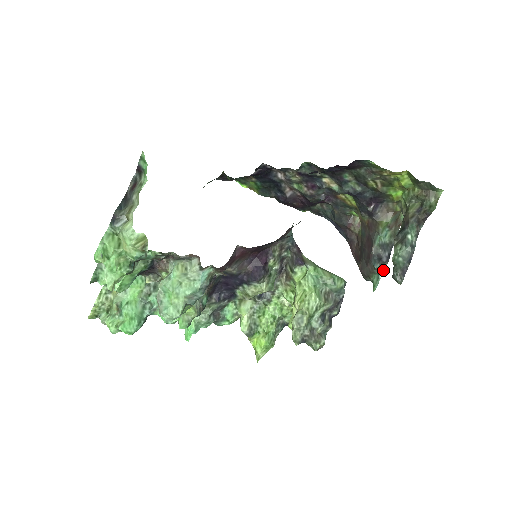
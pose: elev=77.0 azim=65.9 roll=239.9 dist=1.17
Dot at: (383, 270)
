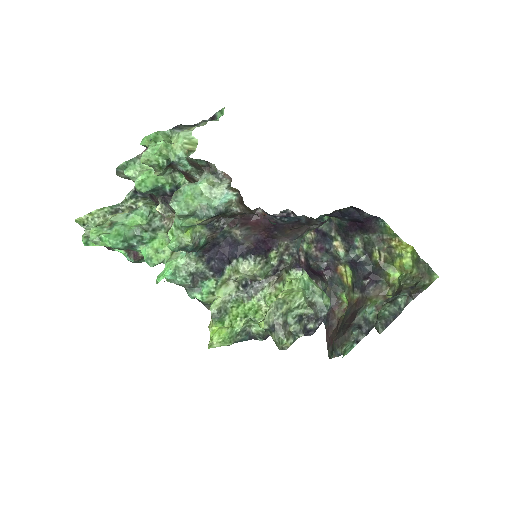
Dot at: (359, 341)
